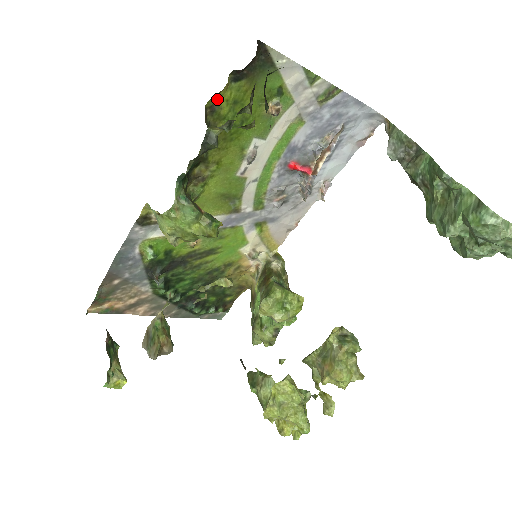
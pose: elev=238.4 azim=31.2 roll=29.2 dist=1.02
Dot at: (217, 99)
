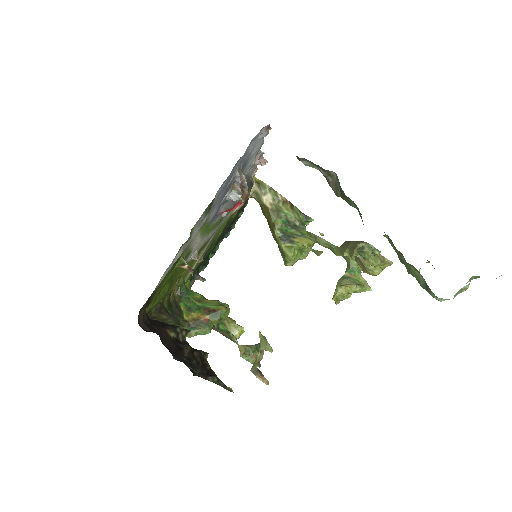
Dot at: occluded
